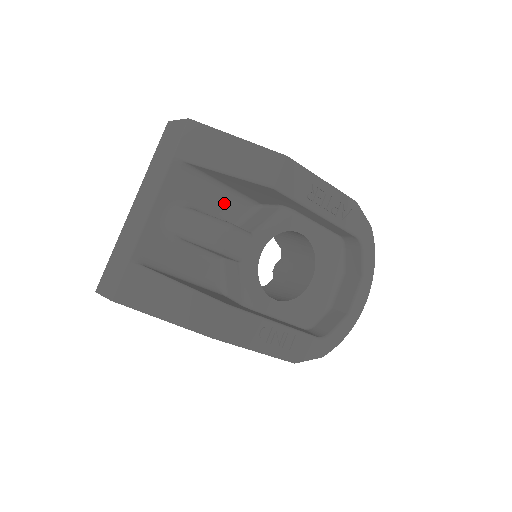
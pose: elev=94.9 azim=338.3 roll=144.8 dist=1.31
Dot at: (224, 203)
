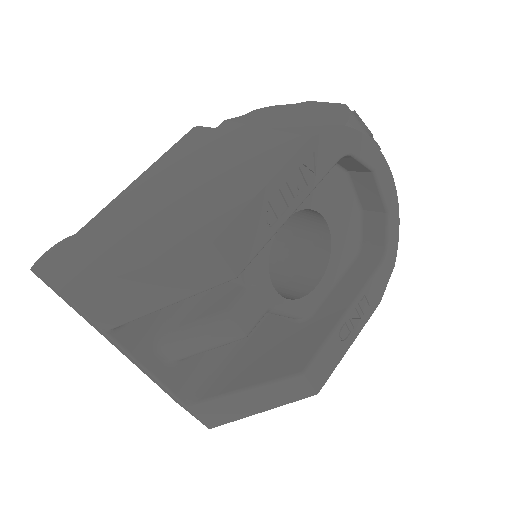
Dot at: occluded
